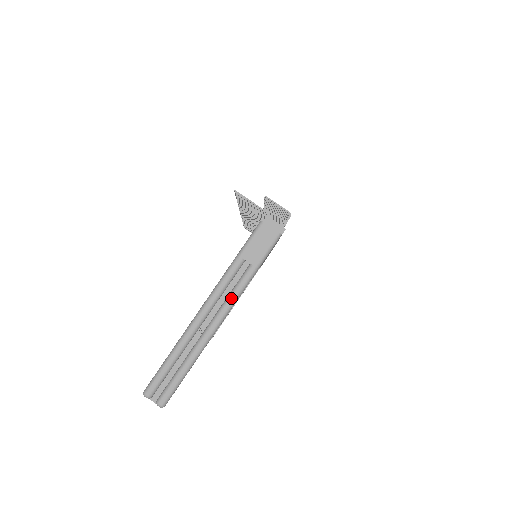
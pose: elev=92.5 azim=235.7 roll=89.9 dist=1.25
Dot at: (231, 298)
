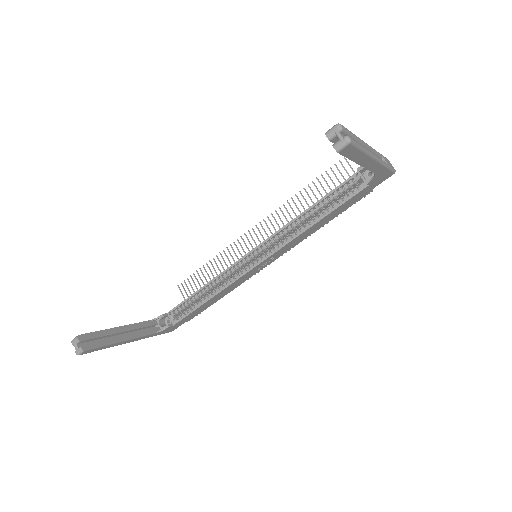
Dot at: occluded
